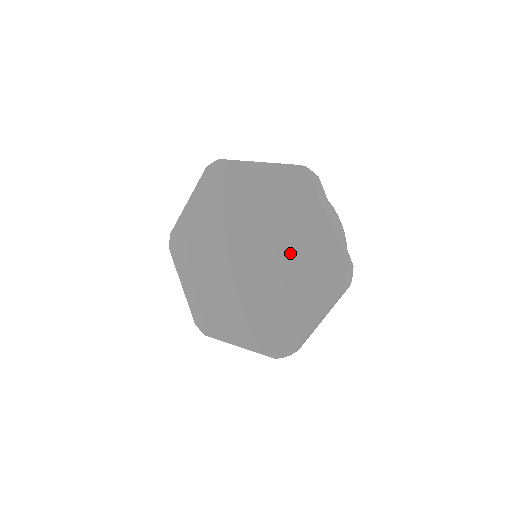
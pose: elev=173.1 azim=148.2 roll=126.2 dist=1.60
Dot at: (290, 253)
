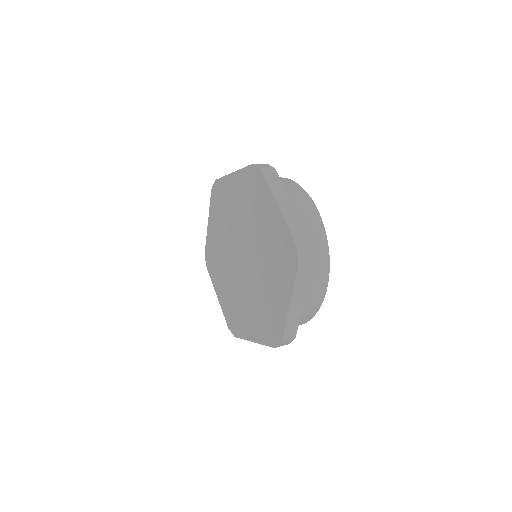
Dot at: (262, 290)
